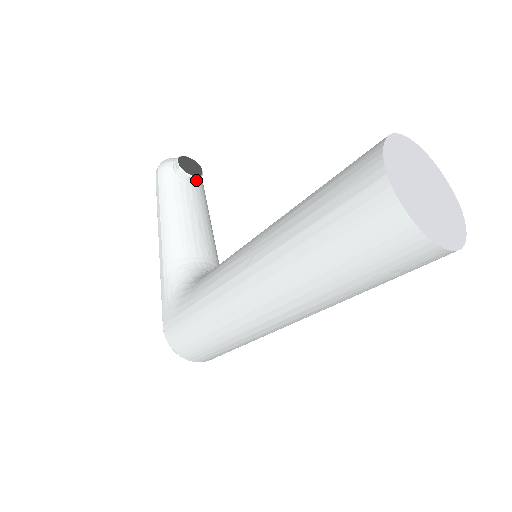
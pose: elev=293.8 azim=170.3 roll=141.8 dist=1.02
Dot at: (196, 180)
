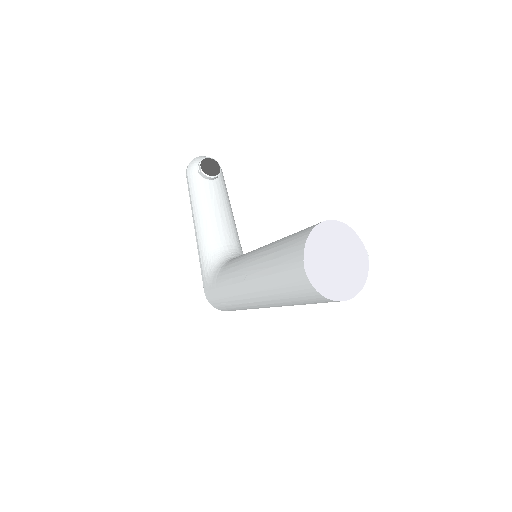
Dot at: (216, 177)
